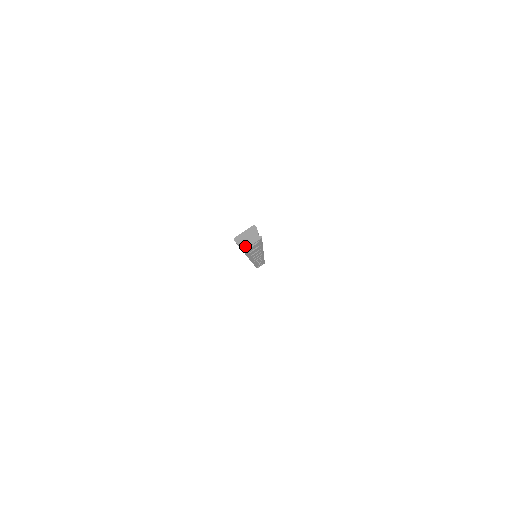
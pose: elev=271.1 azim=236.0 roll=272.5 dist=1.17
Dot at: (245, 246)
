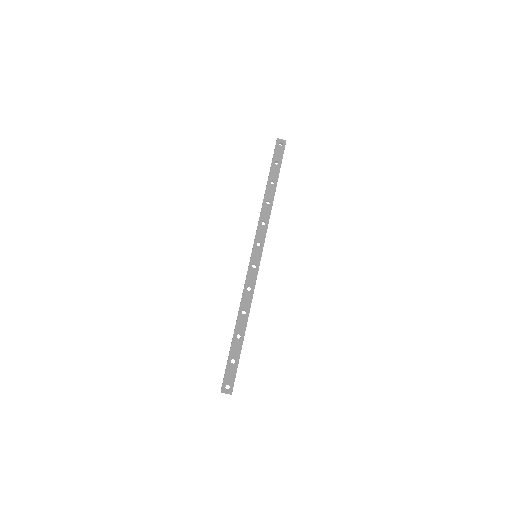
Dot at: occluded
